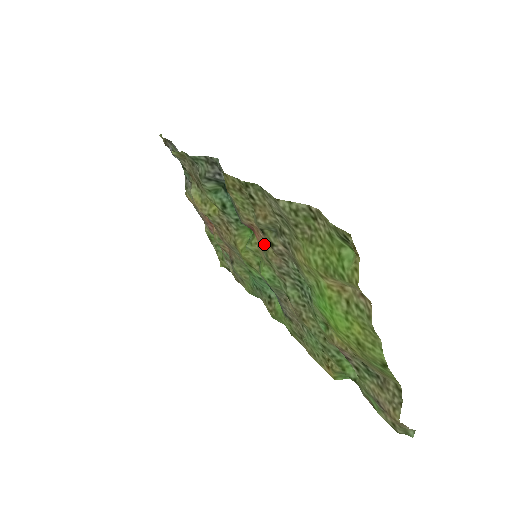
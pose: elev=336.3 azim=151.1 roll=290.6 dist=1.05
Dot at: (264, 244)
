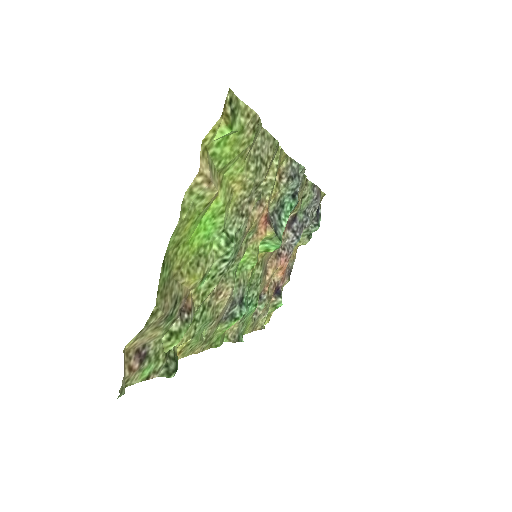
Dot at: (257, 223)
